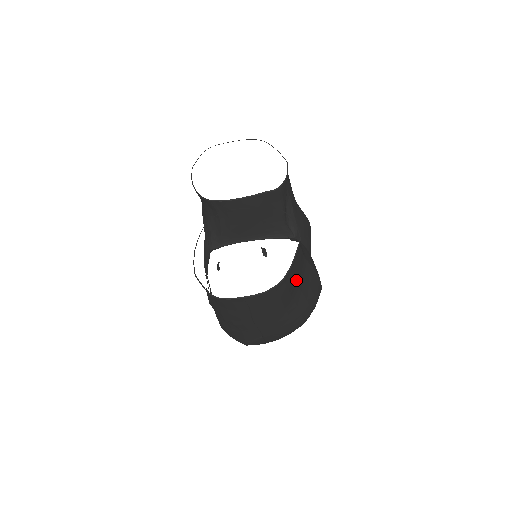
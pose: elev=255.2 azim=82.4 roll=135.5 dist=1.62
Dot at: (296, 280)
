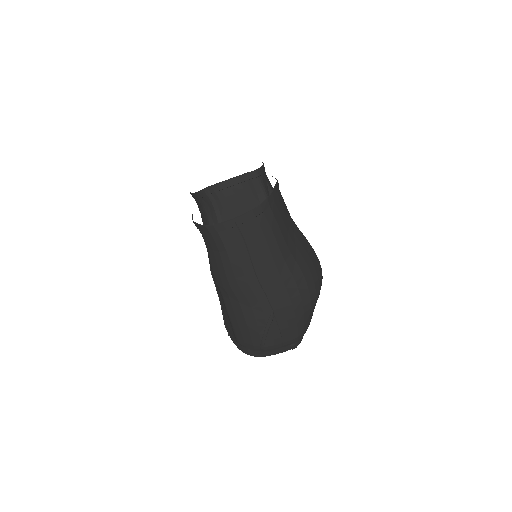
Dot at: (285, 224)
